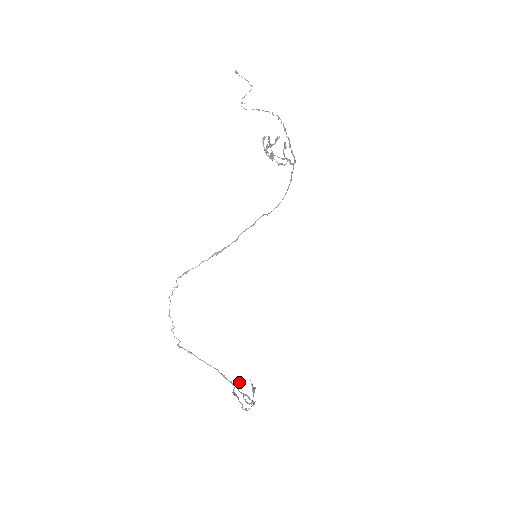
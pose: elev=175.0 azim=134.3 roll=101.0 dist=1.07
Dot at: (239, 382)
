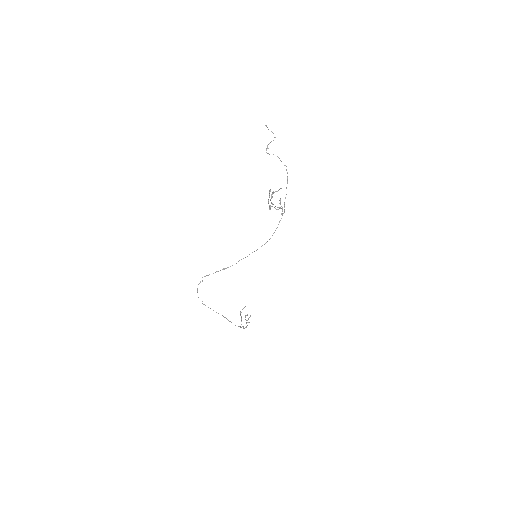
Dot at: occluded
